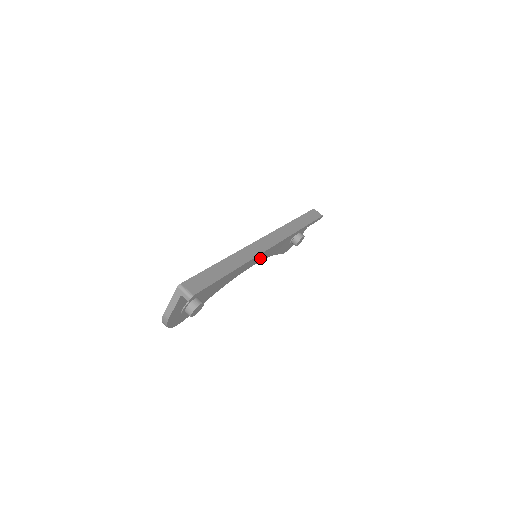
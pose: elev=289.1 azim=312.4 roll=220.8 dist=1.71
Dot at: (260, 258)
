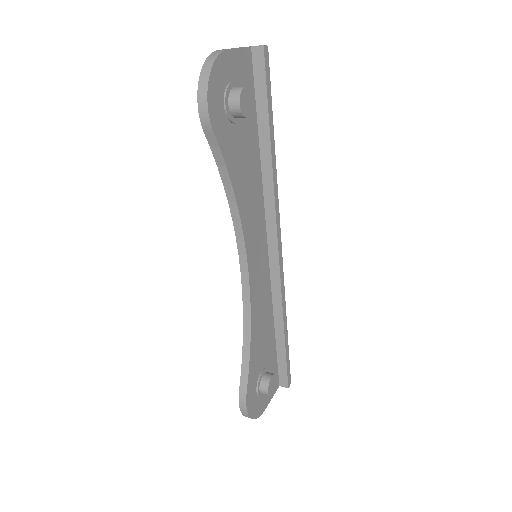
Dot at: (253, 282)
